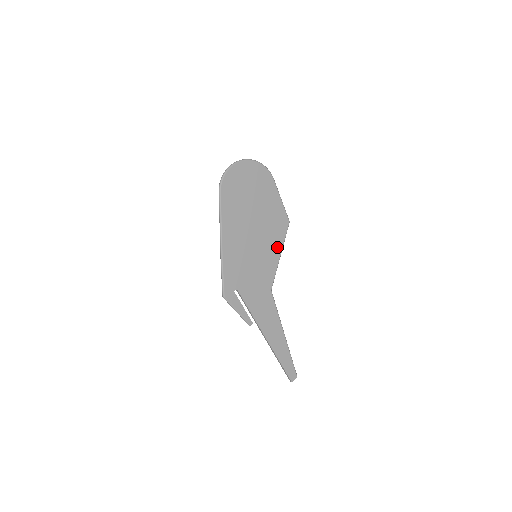
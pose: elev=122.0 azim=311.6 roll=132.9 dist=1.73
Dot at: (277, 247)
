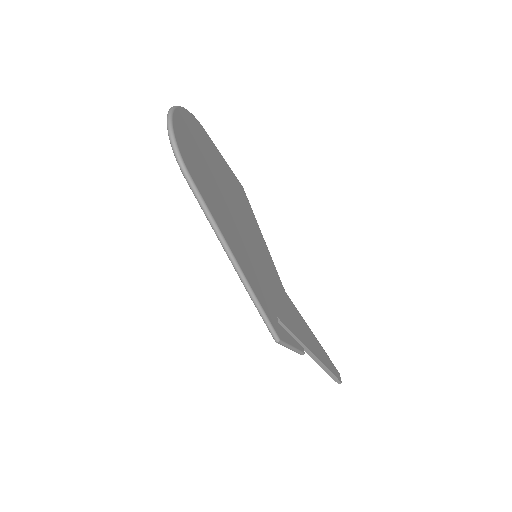
Dot at: (257, 229)
